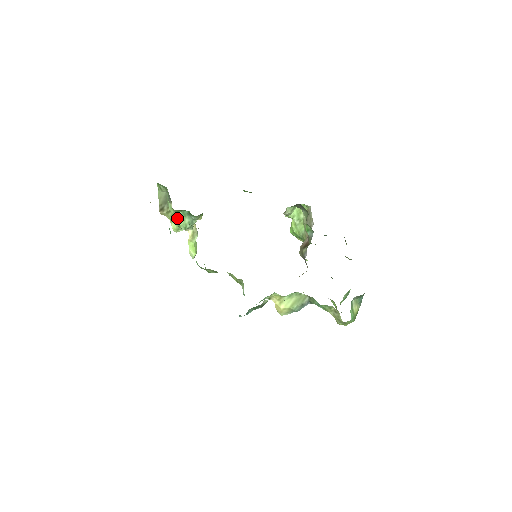
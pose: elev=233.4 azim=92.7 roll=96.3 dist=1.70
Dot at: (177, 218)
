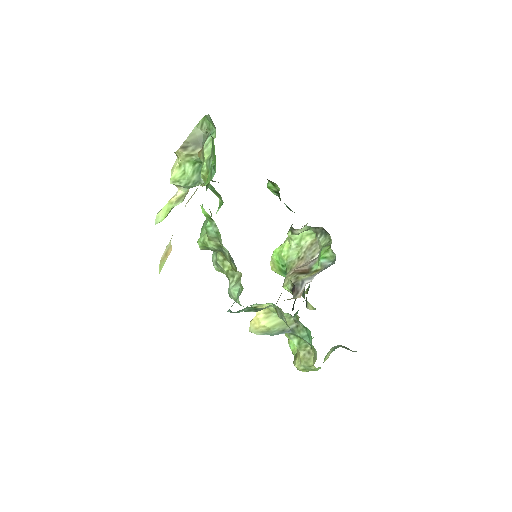
Dot at: (188, 168)
